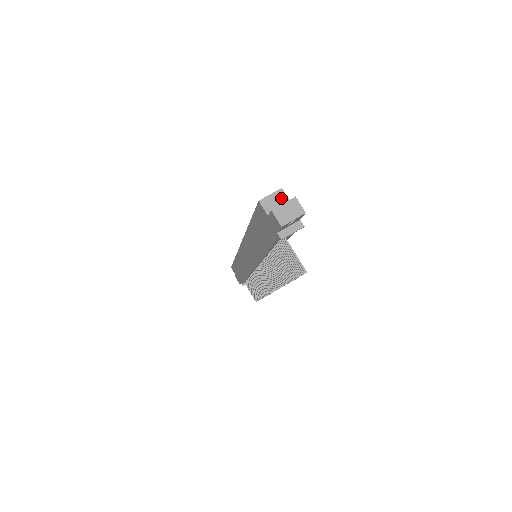
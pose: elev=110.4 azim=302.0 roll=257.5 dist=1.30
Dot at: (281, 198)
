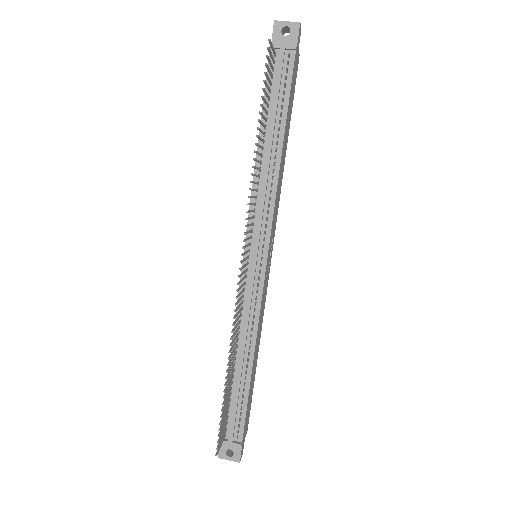
Dot at: occluded
